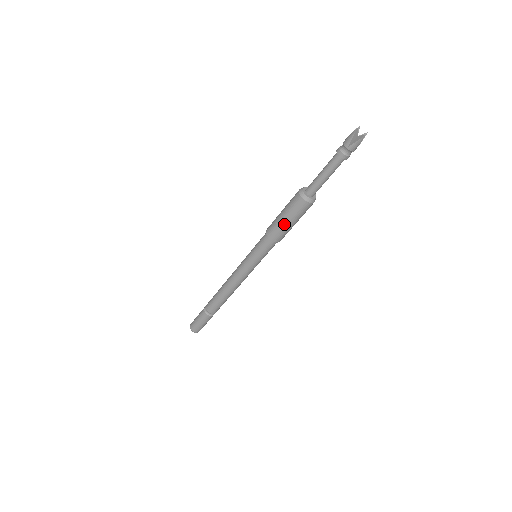
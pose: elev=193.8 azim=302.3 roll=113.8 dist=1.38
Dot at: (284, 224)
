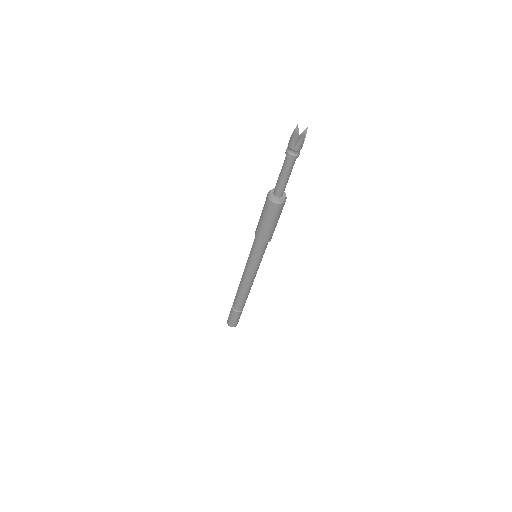
Dot at: (266, 227)
